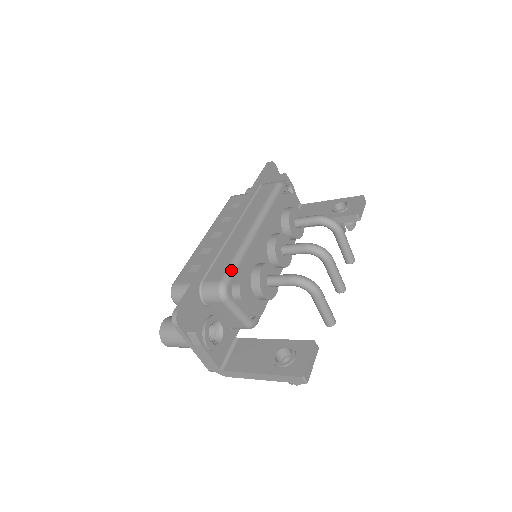
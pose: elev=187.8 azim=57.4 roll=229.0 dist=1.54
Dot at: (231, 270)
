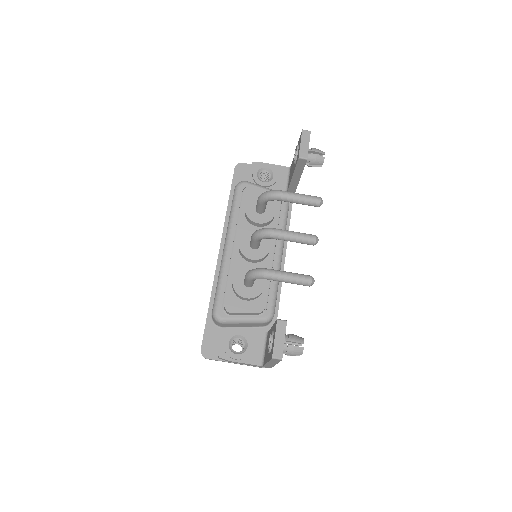
Dot at: (216, 297)
